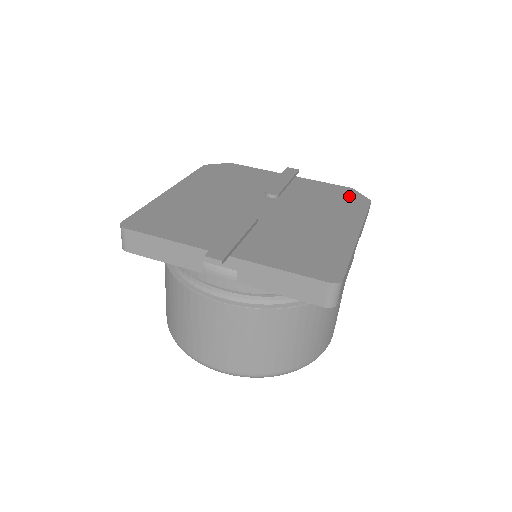
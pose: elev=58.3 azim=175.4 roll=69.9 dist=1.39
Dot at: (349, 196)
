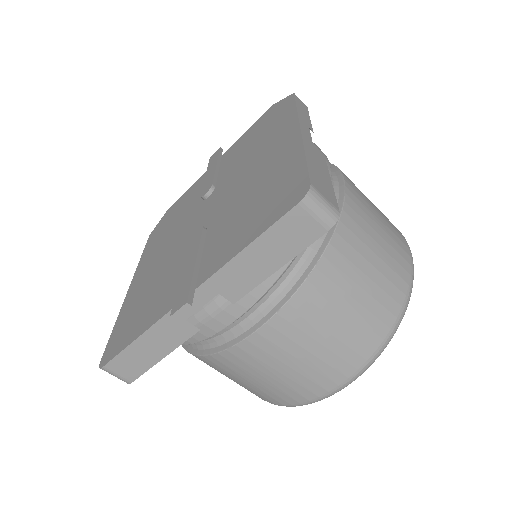
Dot at: (273, 114)
